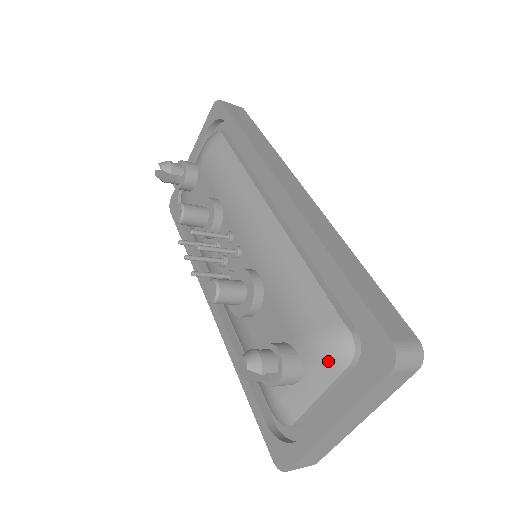
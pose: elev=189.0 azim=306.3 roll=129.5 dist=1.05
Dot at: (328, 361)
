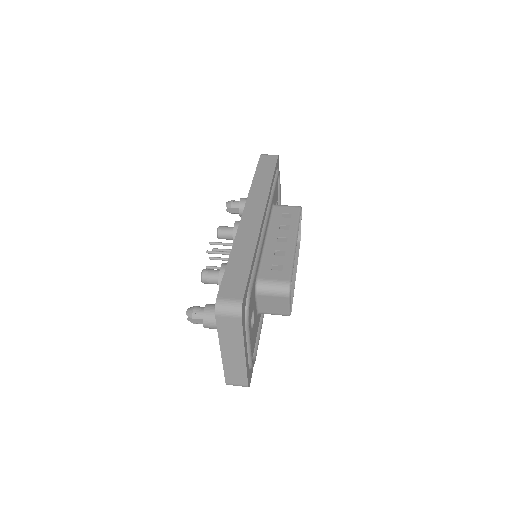
Dot at: occluded
